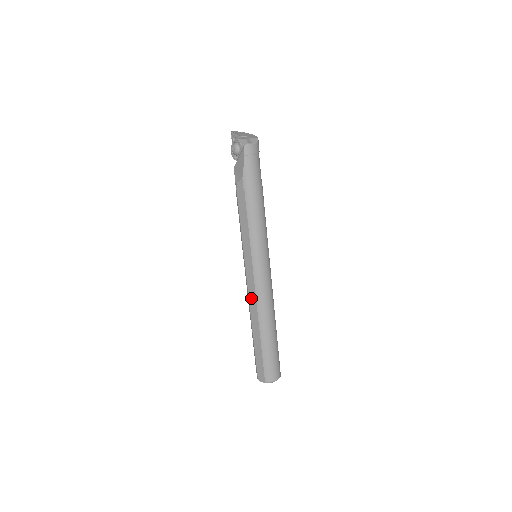
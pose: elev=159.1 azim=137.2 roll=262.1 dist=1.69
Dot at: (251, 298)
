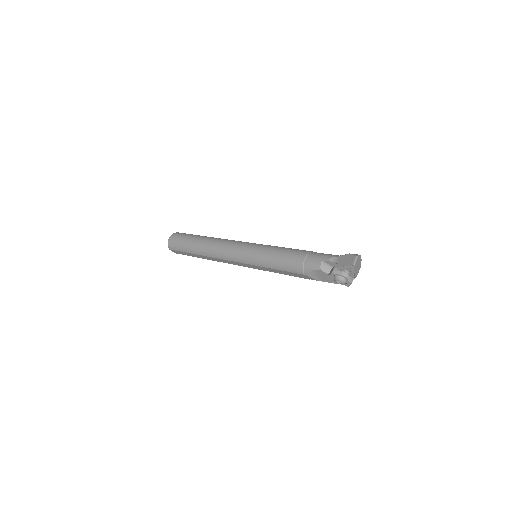
Dot at: (223, 261)
